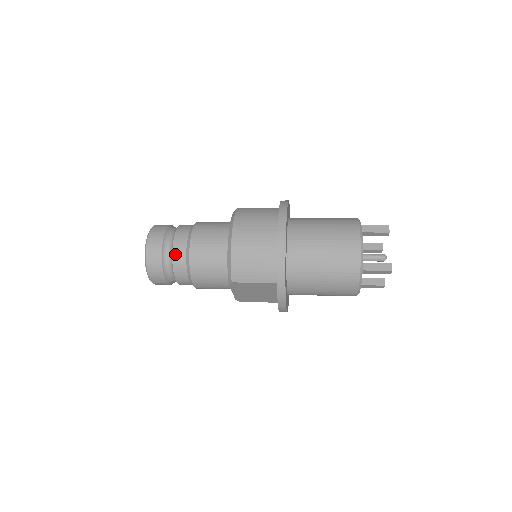
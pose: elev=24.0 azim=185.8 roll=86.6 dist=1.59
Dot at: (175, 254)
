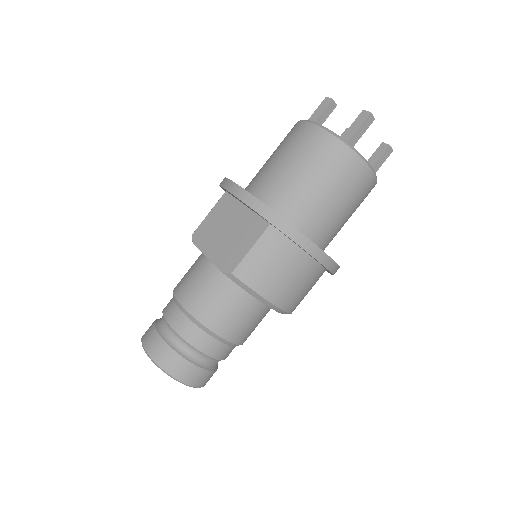
Dot at: (225, 358)
